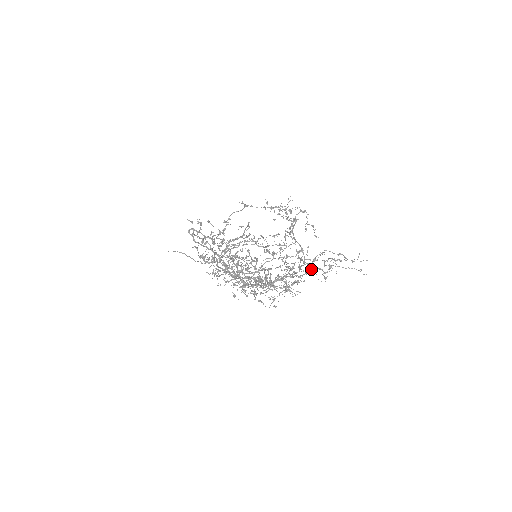
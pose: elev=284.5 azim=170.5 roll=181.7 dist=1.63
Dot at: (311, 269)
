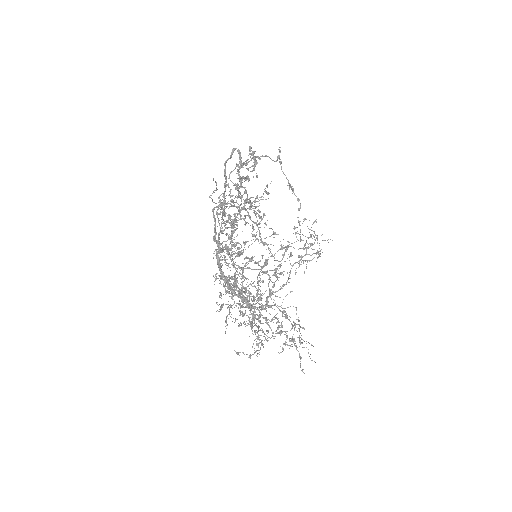
Dot at: (281, 327)
